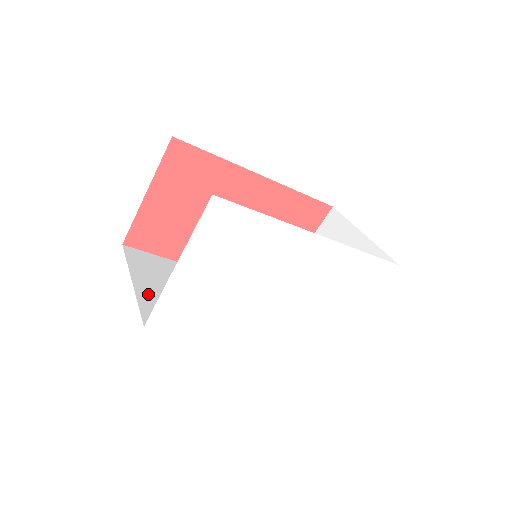
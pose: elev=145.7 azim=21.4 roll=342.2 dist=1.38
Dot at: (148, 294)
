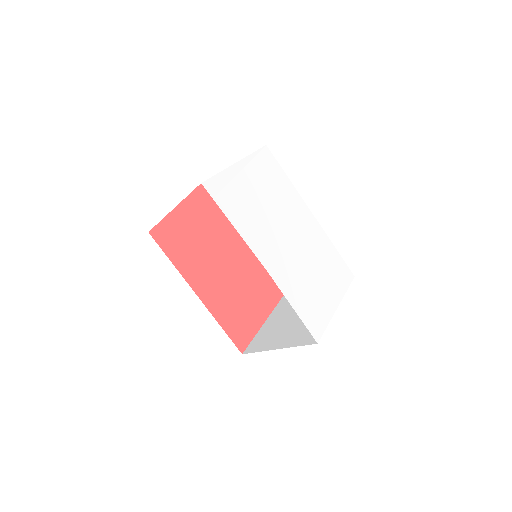
Dot at: occluded
